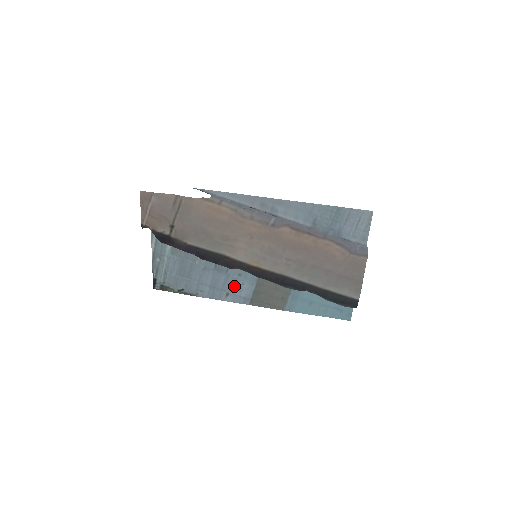
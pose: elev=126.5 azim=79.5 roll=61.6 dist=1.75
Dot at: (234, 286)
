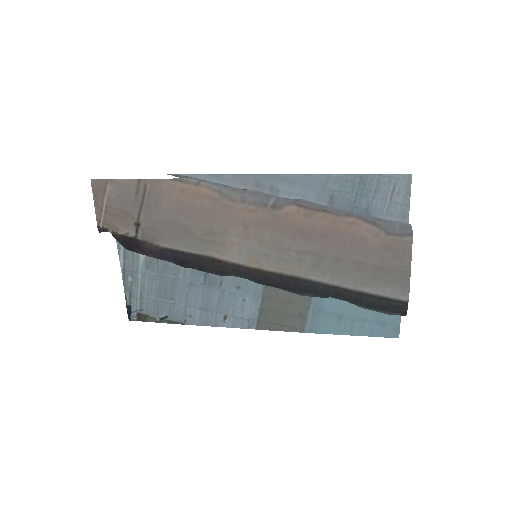
Dot at: (233, 304)
